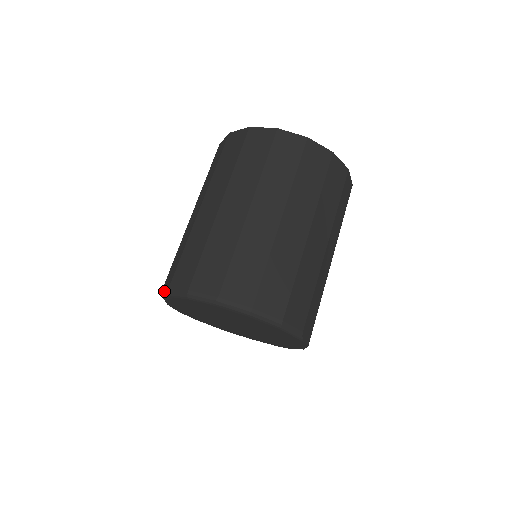
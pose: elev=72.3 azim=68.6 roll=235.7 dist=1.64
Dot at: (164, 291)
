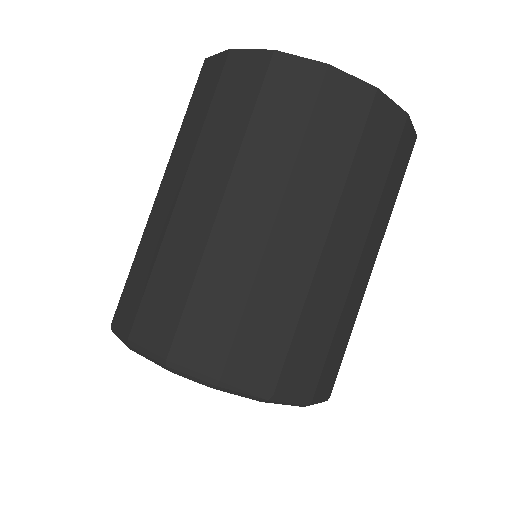
Dot at: (144, 350)
